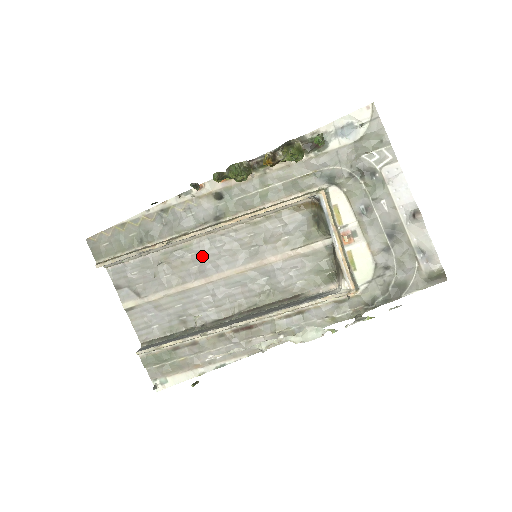
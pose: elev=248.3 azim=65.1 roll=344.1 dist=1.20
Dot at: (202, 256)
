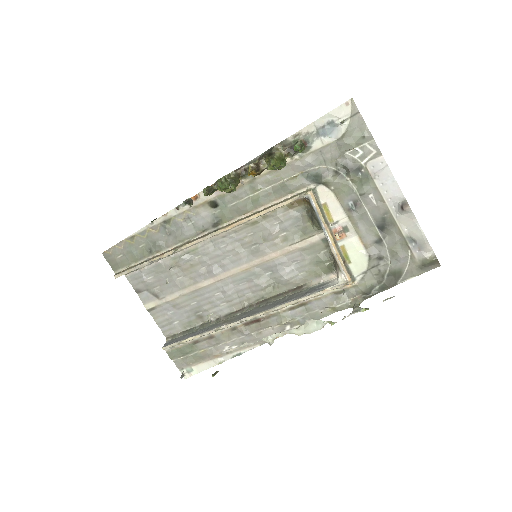
Dot at: (208, 258)
